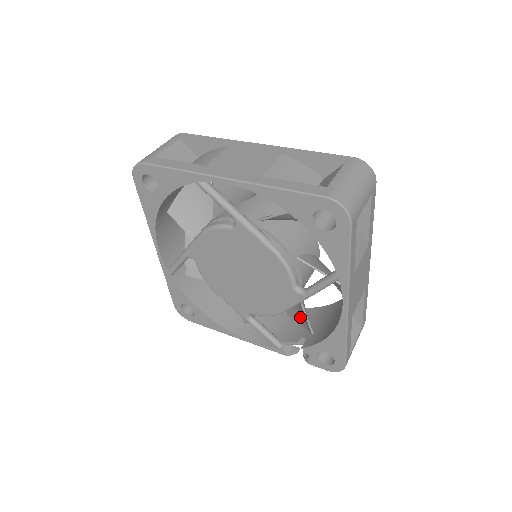
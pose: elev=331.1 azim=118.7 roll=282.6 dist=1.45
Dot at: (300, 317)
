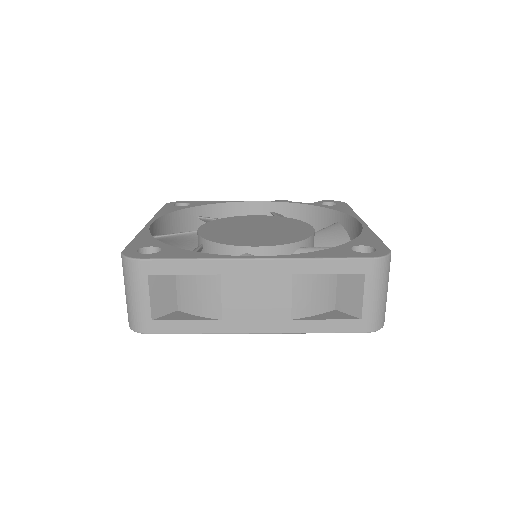
Dot at: occluded
